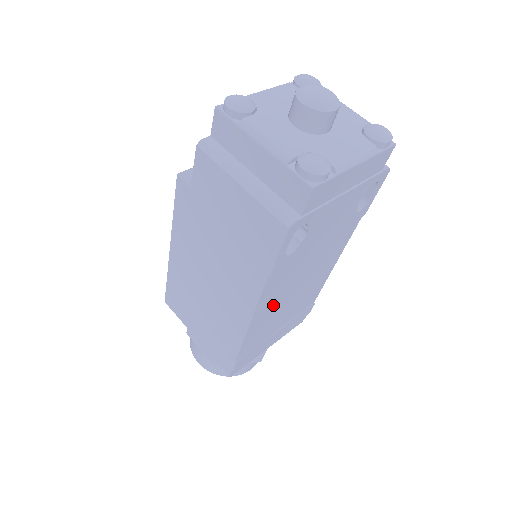
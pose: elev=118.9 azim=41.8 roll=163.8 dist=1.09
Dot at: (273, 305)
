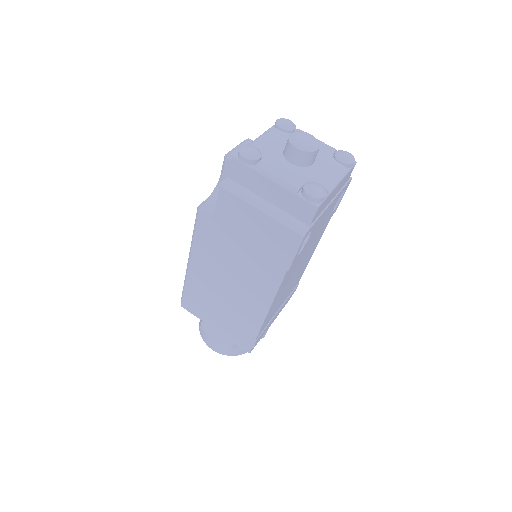
Dot at: (282, 291)
